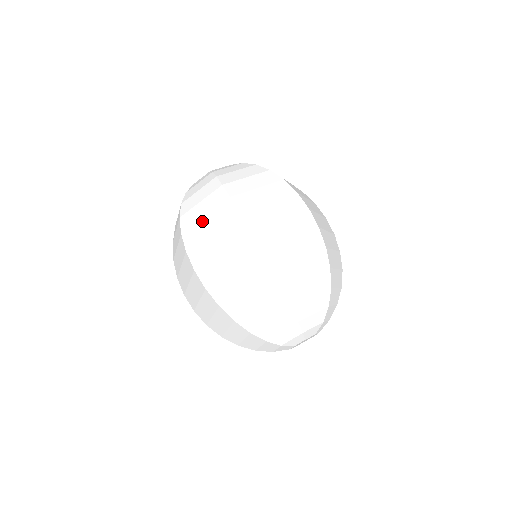
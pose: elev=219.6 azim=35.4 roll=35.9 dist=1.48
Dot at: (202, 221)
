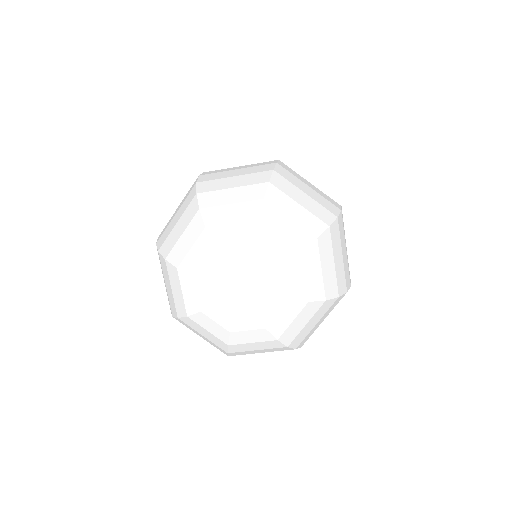
Dot at: occluded
